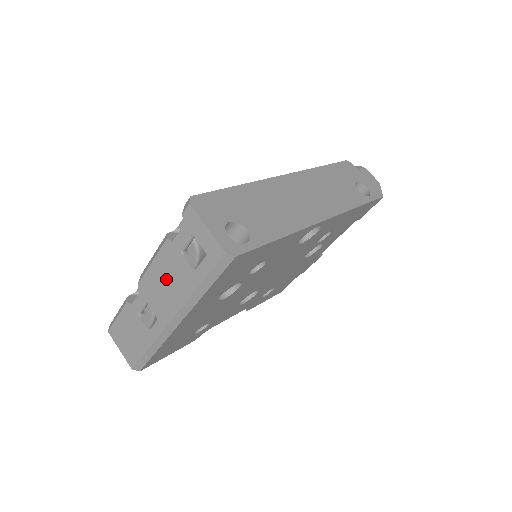
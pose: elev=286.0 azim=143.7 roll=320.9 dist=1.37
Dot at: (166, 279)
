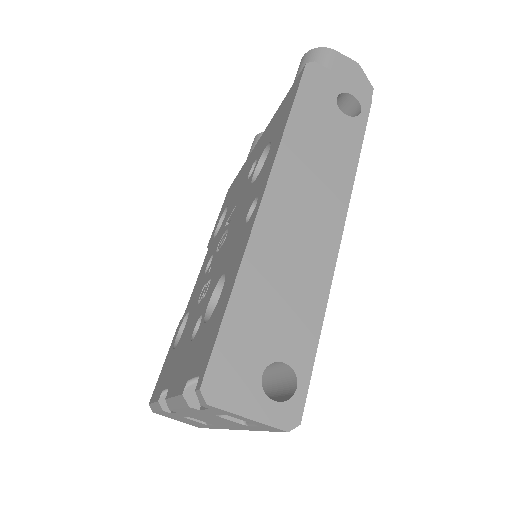
Dot at: (208, 418)
